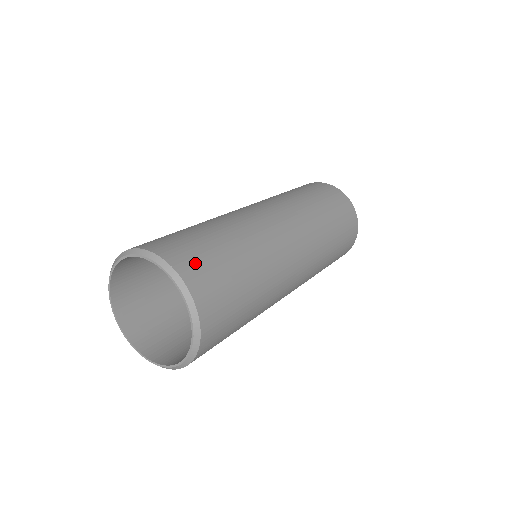
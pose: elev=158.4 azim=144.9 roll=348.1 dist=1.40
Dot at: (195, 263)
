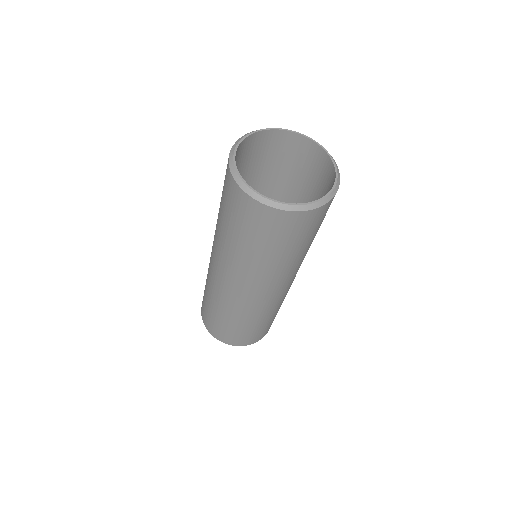
Dot at: occluded
